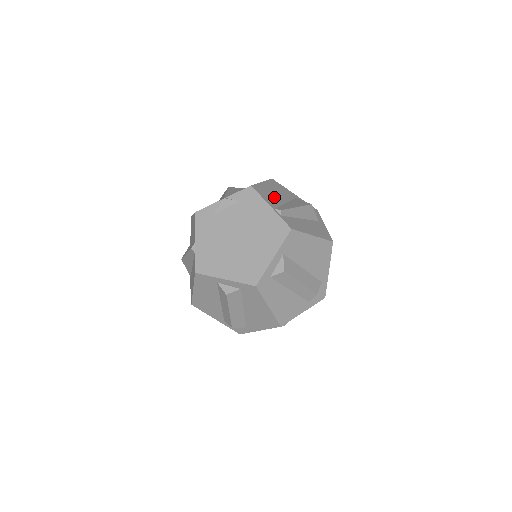
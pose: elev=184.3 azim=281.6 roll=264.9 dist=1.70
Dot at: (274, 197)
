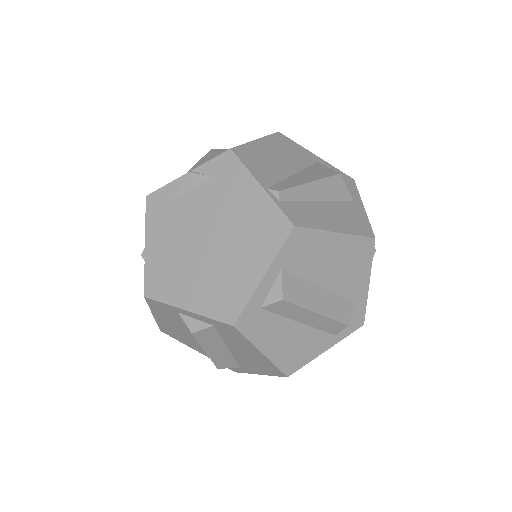
Dot at: (273, 166)
